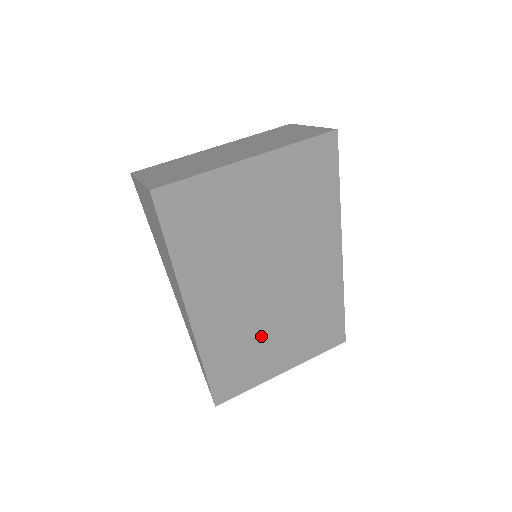
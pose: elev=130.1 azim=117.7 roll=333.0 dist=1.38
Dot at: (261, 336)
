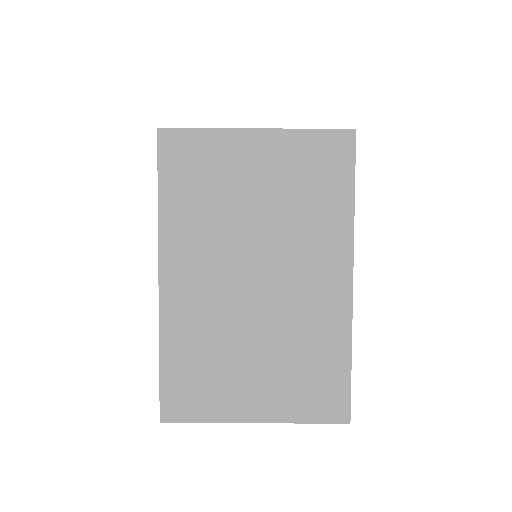
Dot at: (234, 348)
